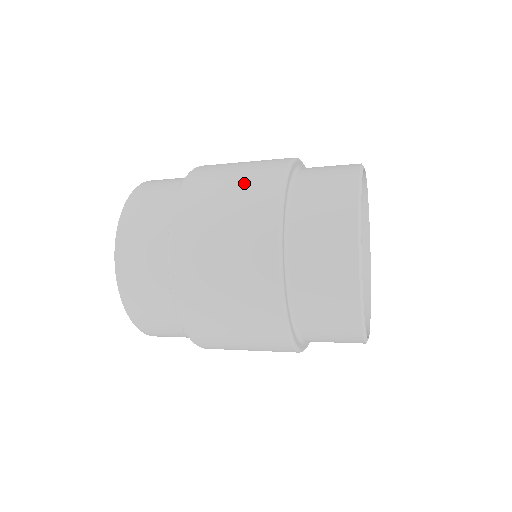
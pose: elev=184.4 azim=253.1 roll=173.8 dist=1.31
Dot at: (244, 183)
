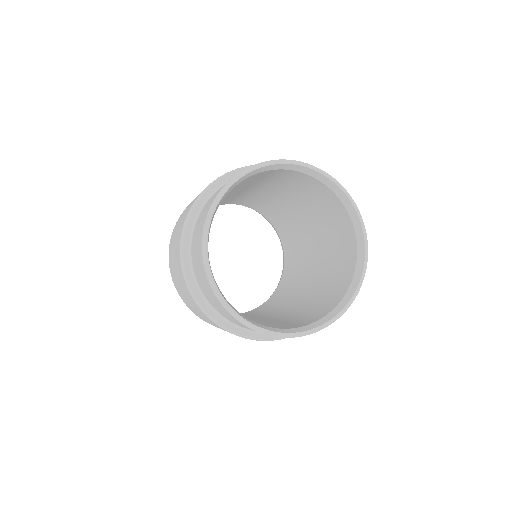
Dot at: occluded
